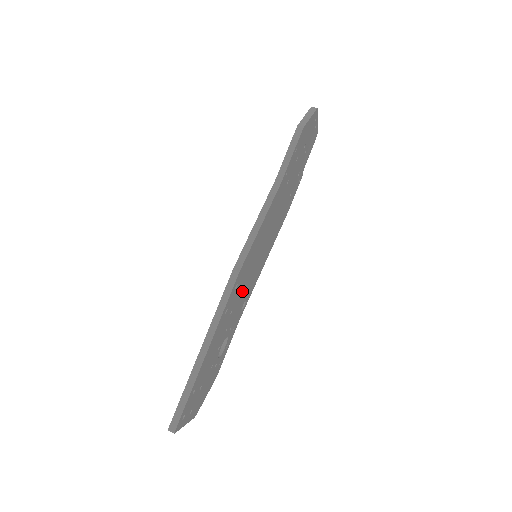
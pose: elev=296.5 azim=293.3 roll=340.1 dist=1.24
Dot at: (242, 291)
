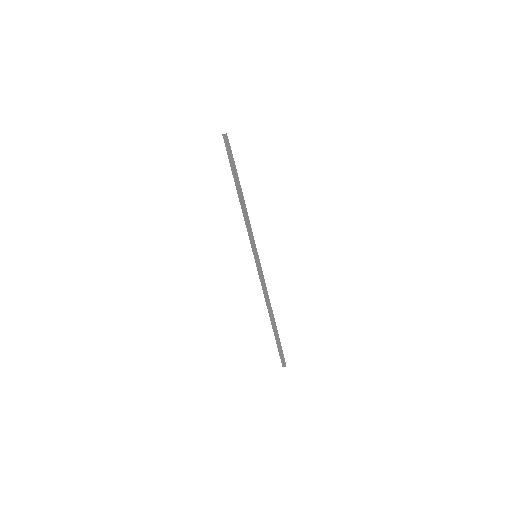
Dot at: occluded
